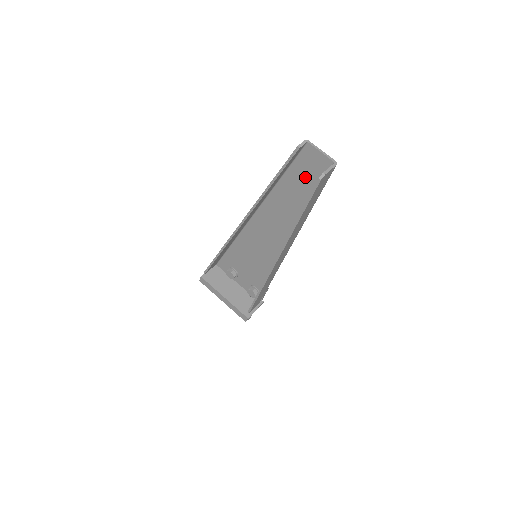
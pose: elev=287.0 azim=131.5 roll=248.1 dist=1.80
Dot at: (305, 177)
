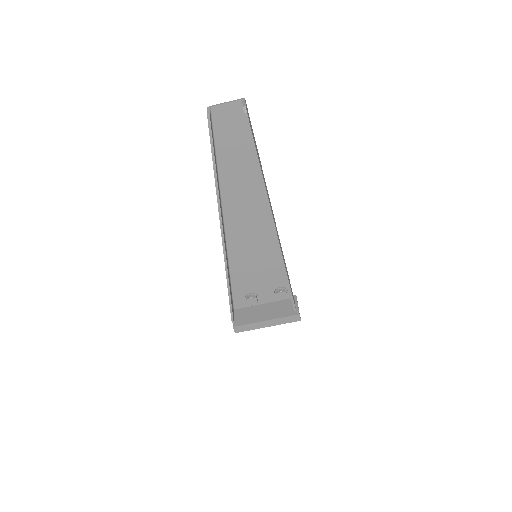
Dot at: (232, 138)
